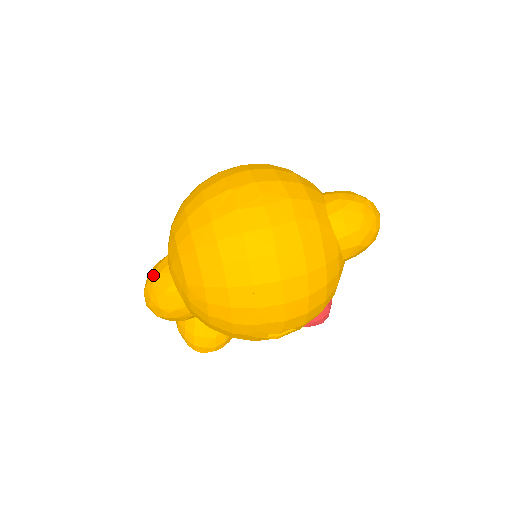
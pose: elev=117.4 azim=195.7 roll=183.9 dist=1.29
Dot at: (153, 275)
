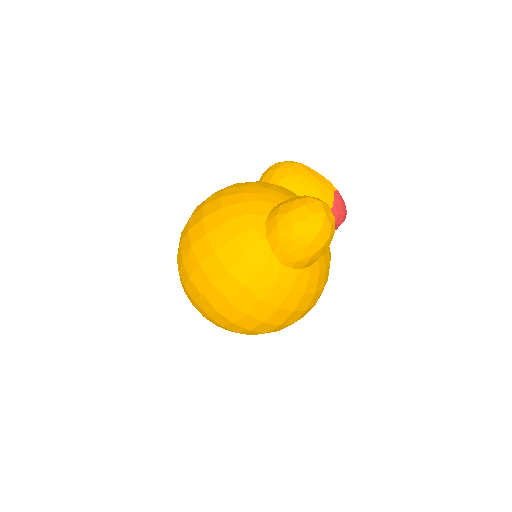
Dot at: occluded
